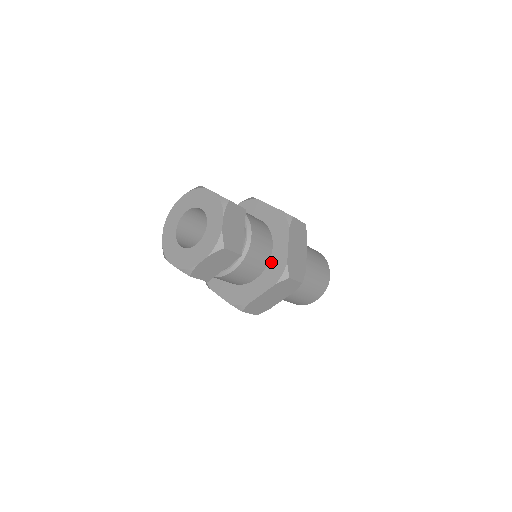
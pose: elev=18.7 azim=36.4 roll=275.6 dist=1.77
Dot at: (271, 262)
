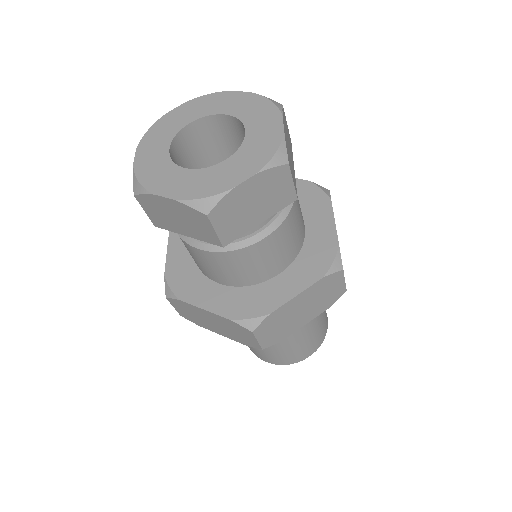
Dot at: (307, 247)
